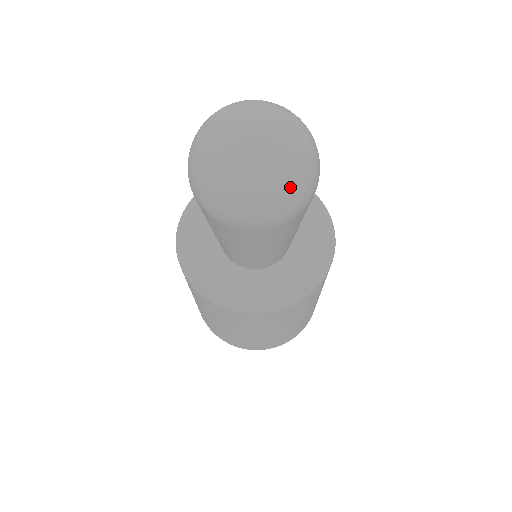
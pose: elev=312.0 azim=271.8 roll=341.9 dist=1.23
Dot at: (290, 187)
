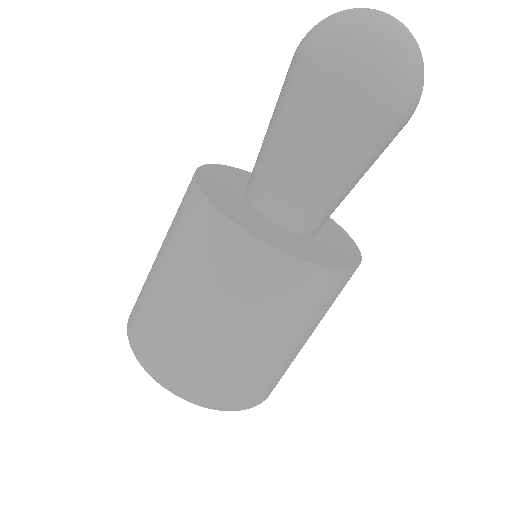
Dot at: (370, 40)
